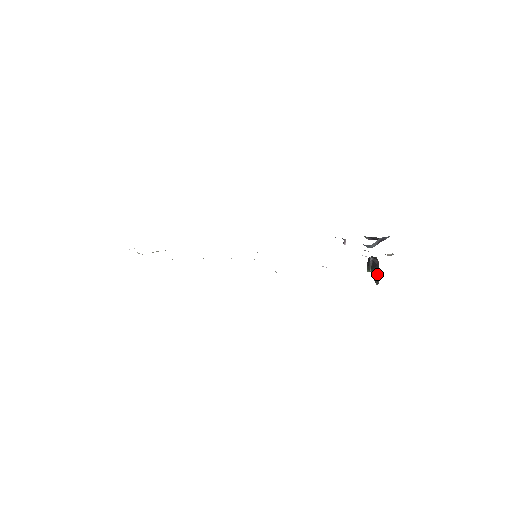
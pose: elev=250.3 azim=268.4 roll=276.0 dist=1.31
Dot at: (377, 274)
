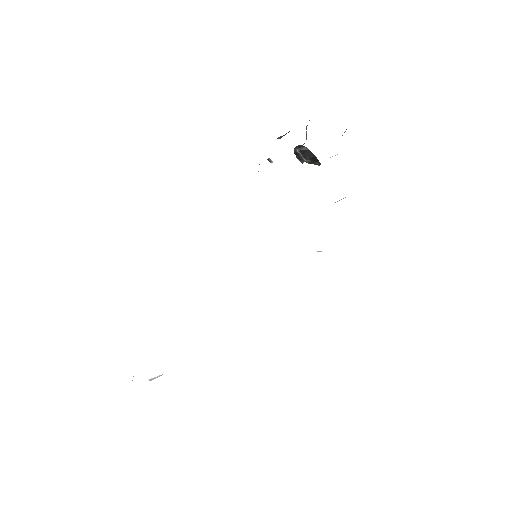
Dot at: (314, 157)
